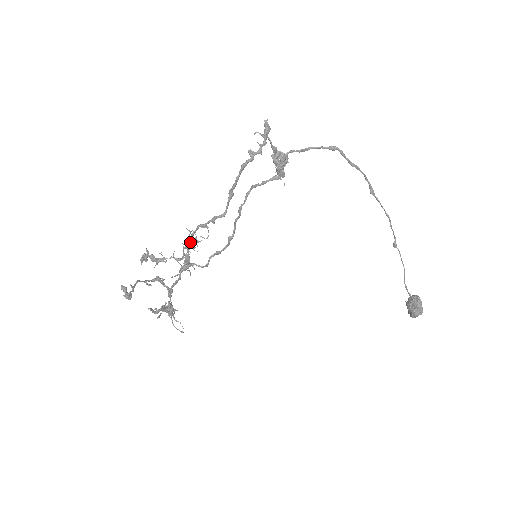
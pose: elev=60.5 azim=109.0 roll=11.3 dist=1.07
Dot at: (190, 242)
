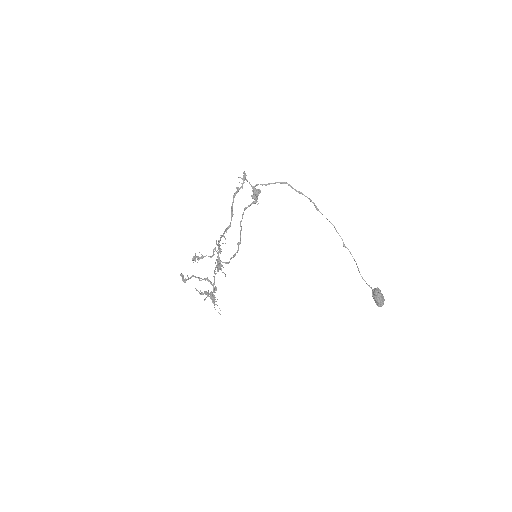
Dot at: occluded
